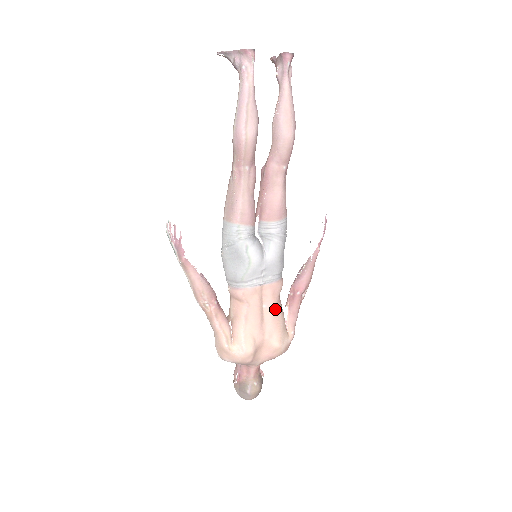
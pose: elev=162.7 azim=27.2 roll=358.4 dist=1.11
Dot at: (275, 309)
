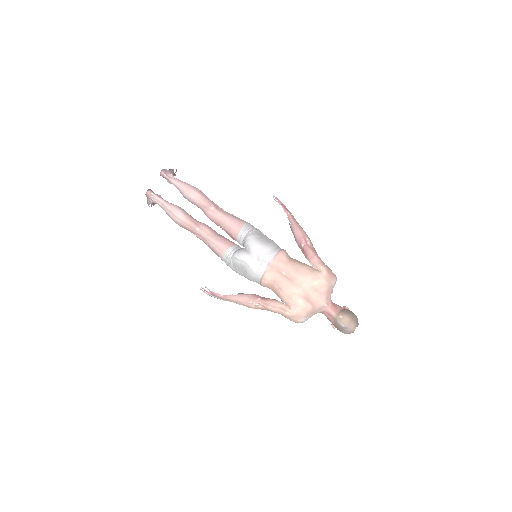
Dot at: (292, 268)
